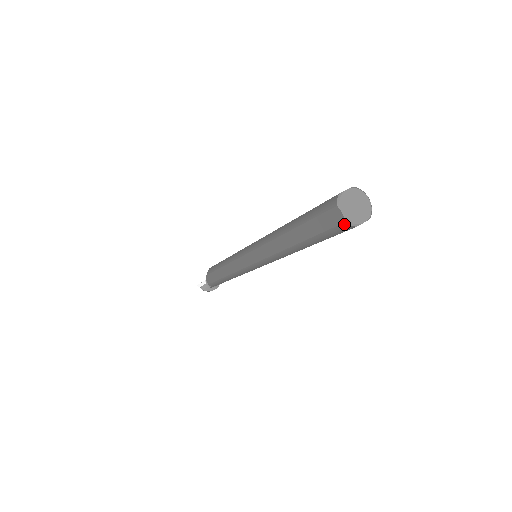
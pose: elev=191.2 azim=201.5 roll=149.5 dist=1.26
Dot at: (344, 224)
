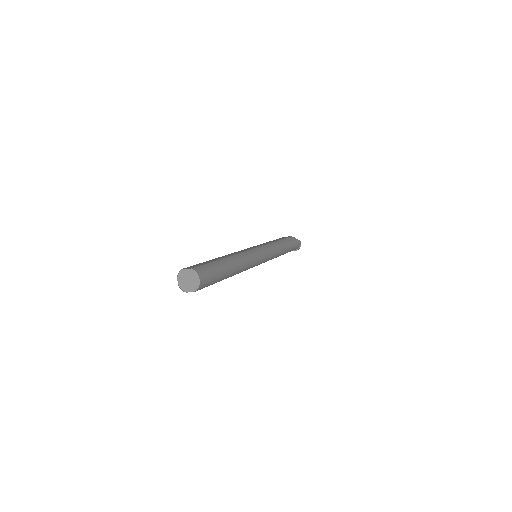
Dot at: (181, 287)
